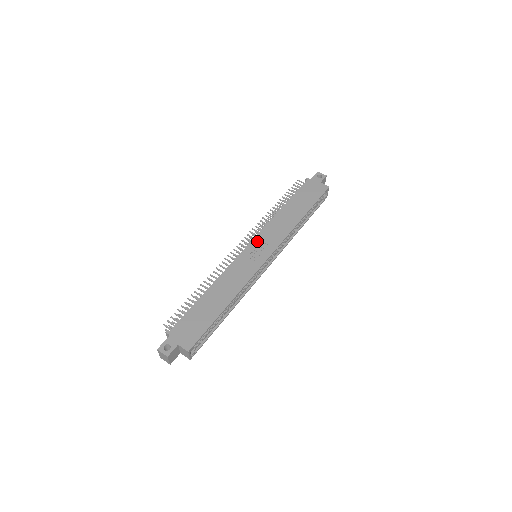
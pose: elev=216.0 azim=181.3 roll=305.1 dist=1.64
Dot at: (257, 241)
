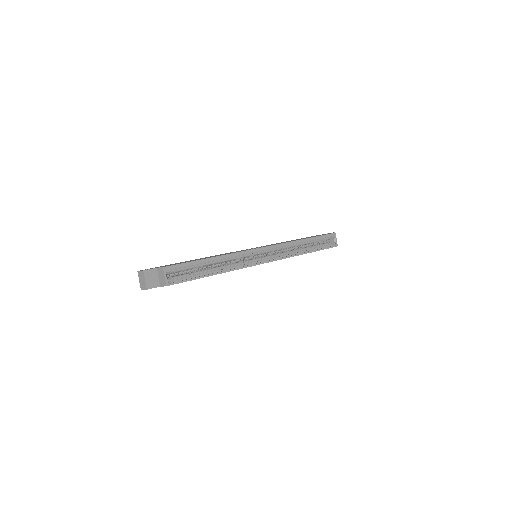
Dot at: occluded
